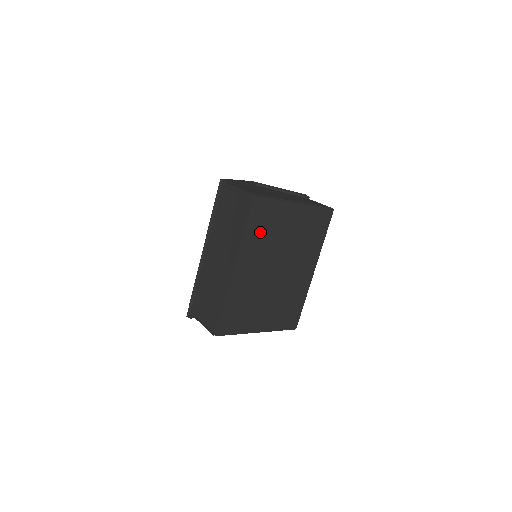
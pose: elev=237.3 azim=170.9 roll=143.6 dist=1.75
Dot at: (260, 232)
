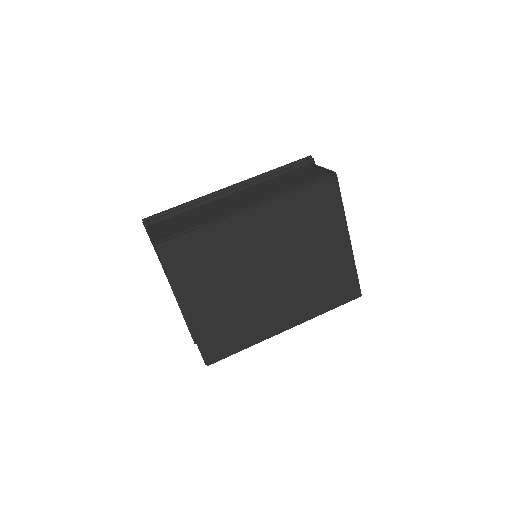
Dot at: (303, 213)
